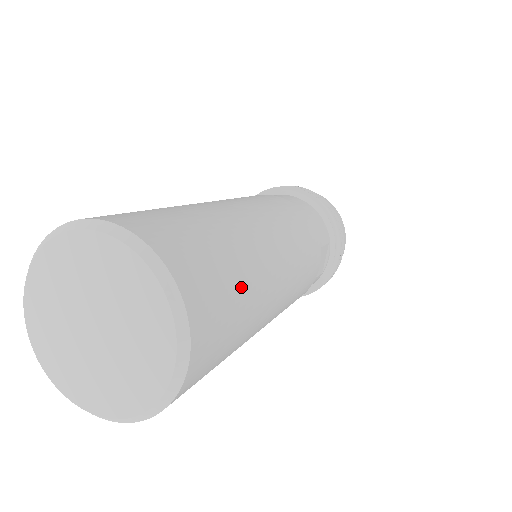
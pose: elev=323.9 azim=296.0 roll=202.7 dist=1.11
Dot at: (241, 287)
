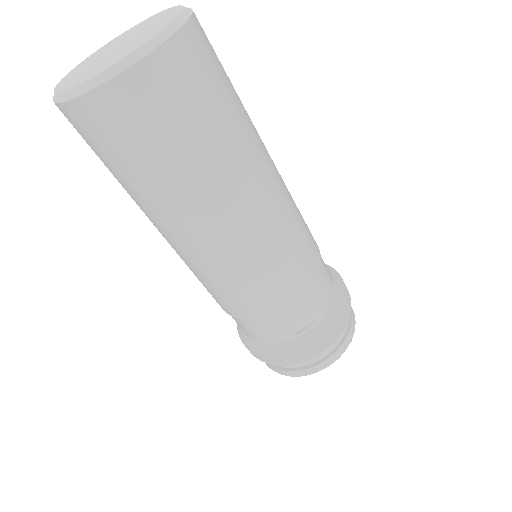
Dot at: (210, 130)
